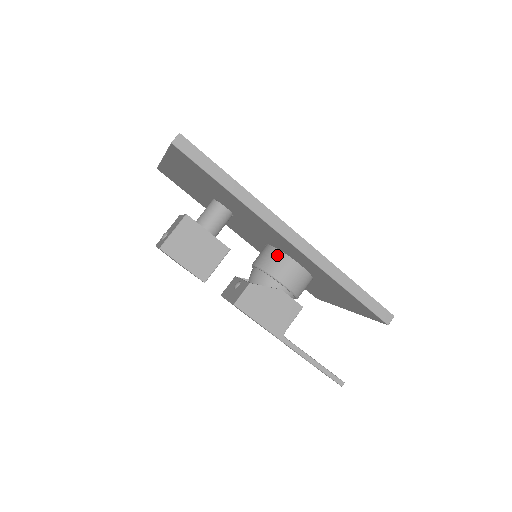
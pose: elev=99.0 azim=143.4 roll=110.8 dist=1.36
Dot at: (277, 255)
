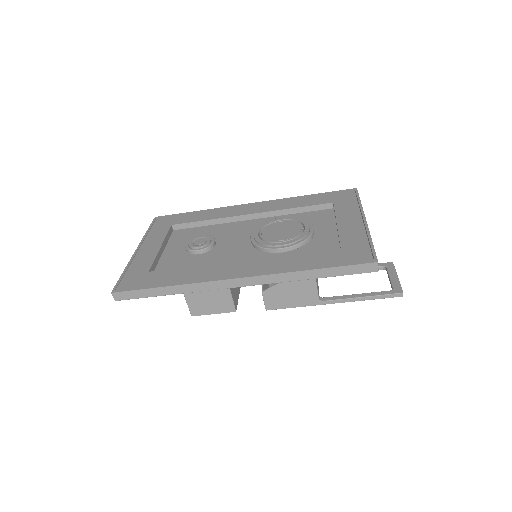
Dot at: occluded
